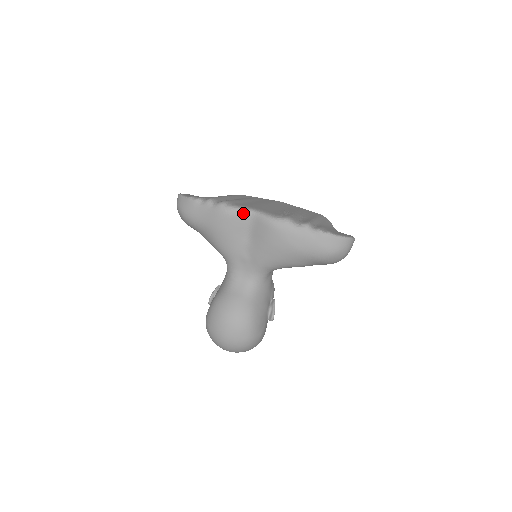
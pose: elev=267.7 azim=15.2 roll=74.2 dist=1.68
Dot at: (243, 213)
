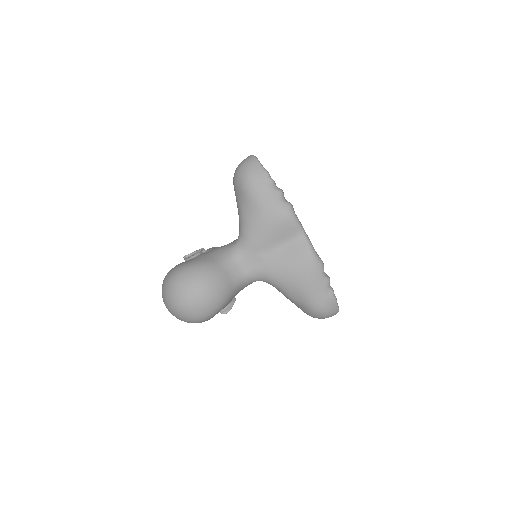
Dot at: (298, 228)
